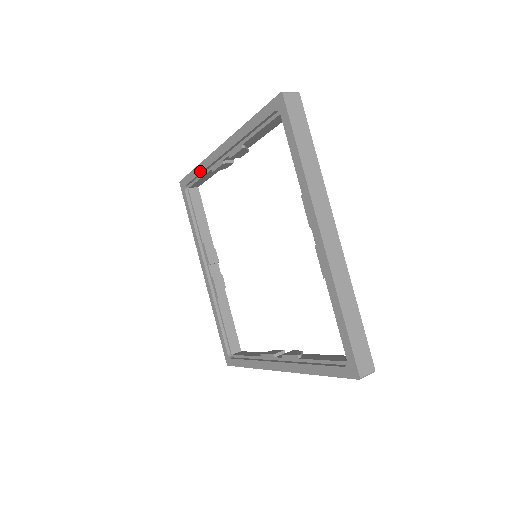
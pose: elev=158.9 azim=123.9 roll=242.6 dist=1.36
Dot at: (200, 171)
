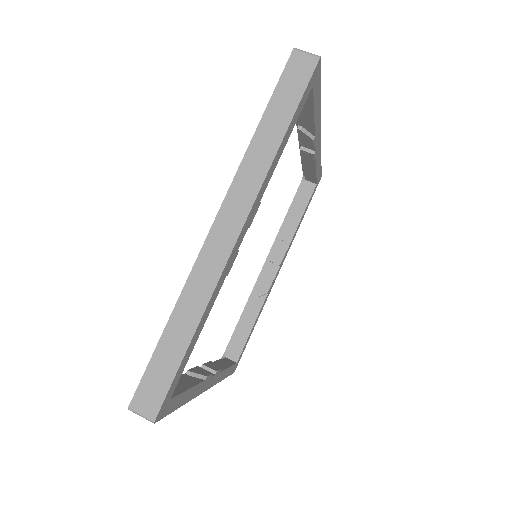
Dot at: occluded
